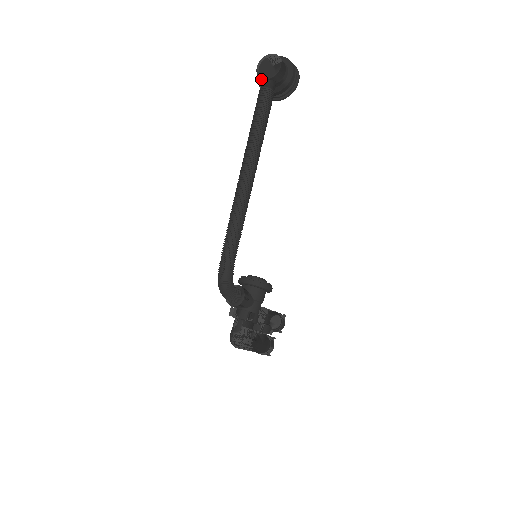
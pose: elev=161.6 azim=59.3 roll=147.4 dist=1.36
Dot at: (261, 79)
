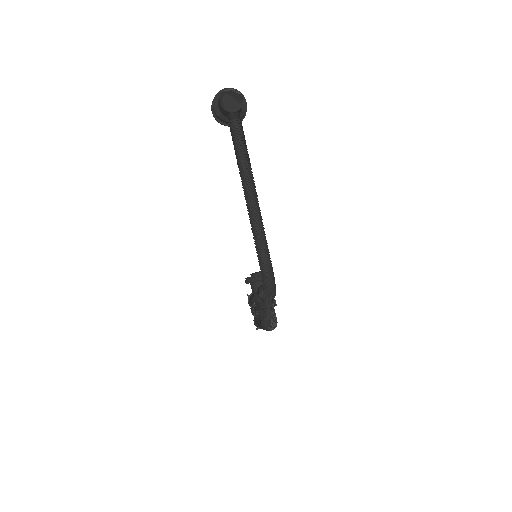
Dot at: (228, 112)
